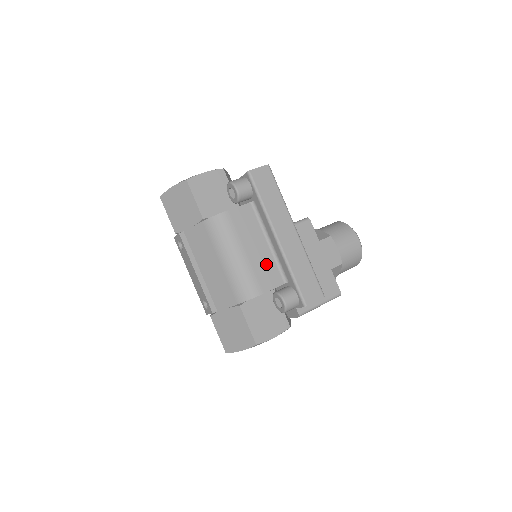
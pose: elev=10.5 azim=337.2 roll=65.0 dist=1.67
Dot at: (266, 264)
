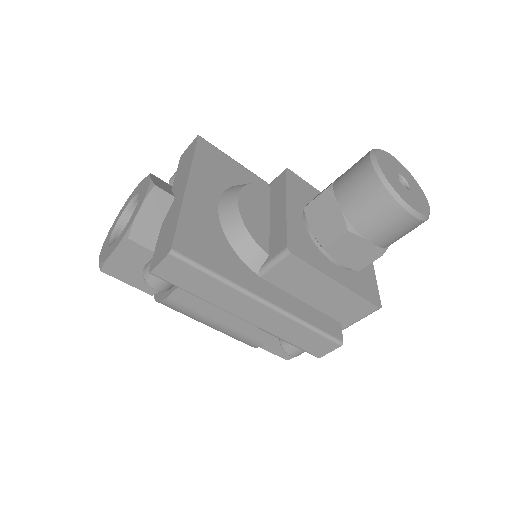
Dot at: occluded
